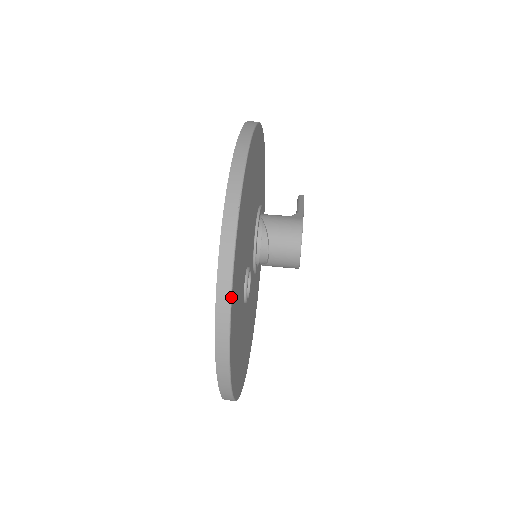
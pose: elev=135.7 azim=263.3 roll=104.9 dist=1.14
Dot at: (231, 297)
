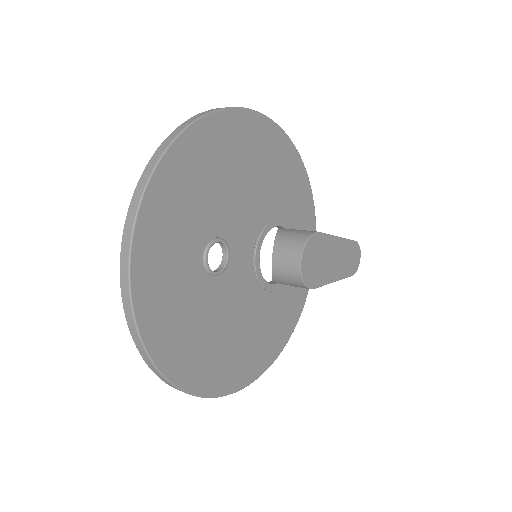
Dot at: (141, 198)
